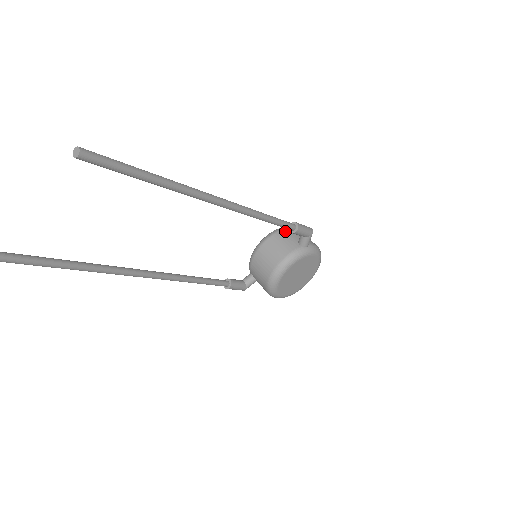
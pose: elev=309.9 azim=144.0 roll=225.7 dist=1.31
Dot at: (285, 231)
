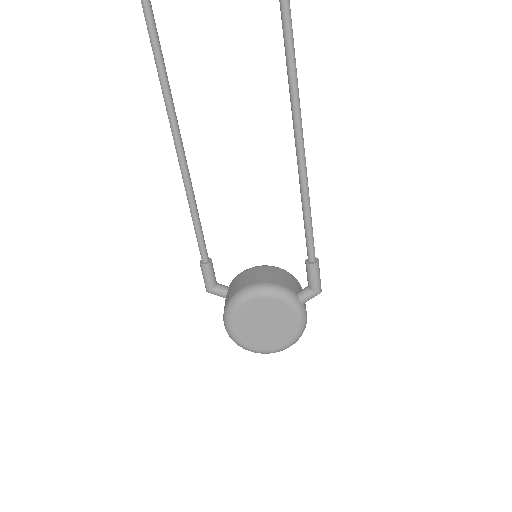
Dot at: (295, 279)
